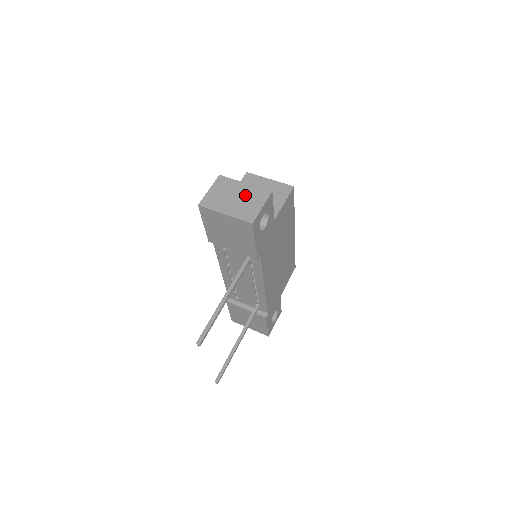
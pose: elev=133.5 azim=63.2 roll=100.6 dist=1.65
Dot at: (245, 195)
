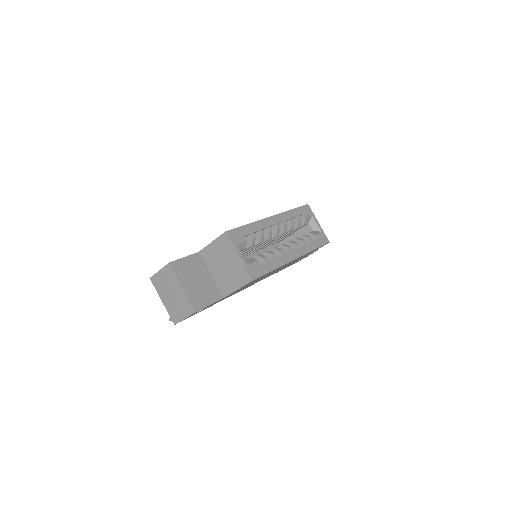
Dot at: (178, 298)
